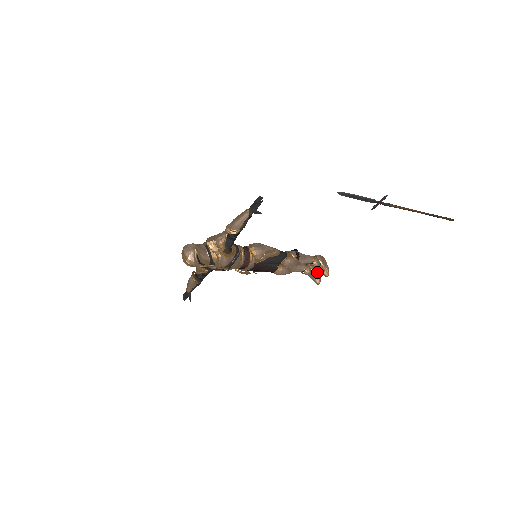
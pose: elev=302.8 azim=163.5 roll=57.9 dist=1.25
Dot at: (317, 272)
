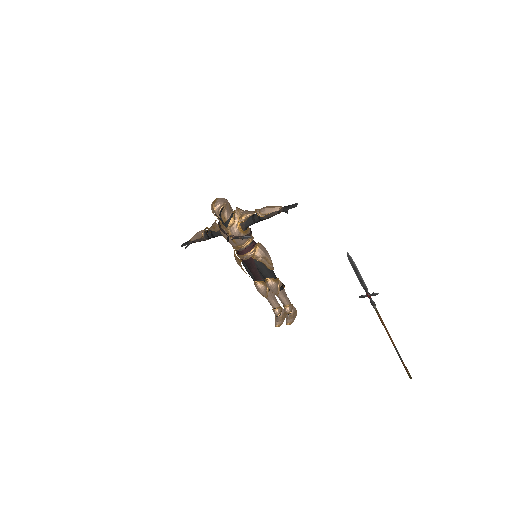
Dot at: (283, 319)
